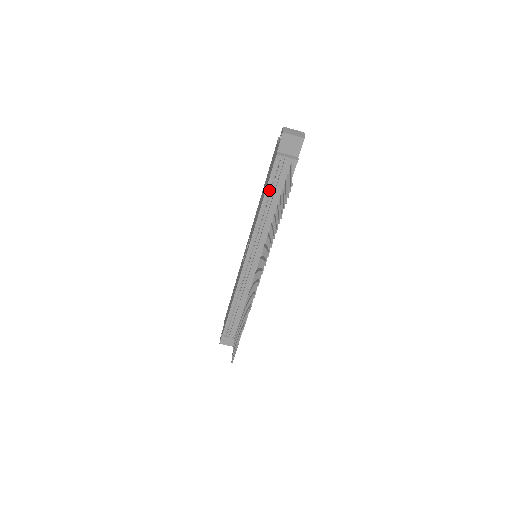
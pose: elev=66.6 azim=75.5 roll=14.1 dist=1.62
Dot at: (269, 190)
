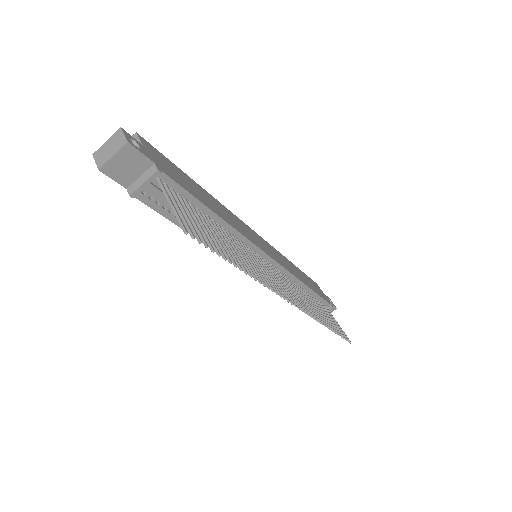
Dot at: occluded
